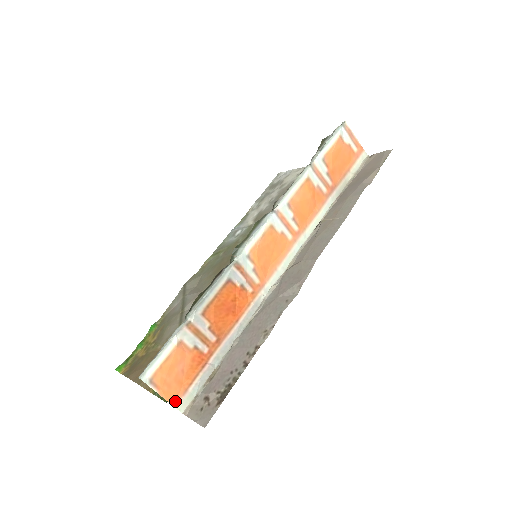
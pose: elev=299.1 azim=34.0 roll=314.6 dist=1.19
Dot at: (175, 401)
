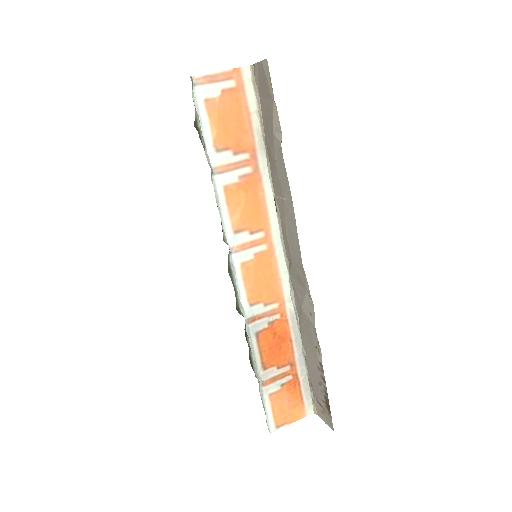
Dot at: (303, 414)
